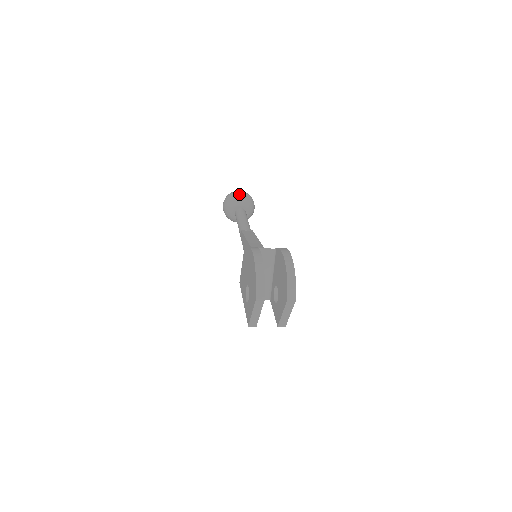
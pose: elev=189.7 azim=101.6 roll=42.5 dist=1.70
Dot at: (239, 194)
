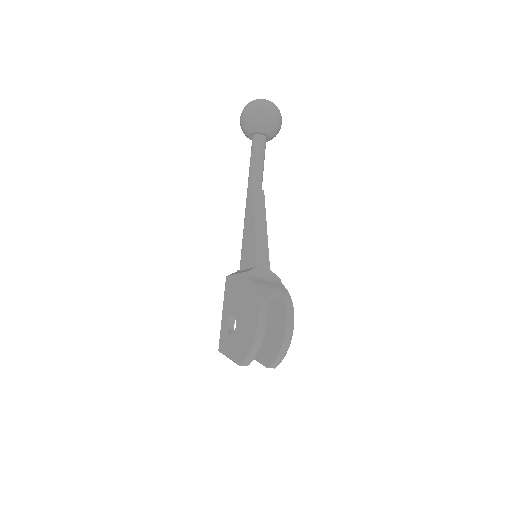
Dot at: (270, 116)
